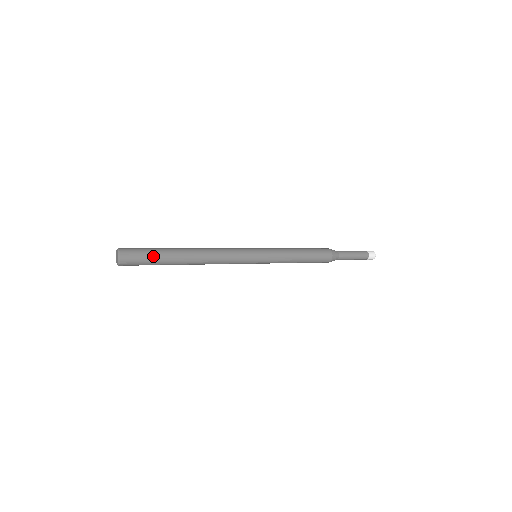
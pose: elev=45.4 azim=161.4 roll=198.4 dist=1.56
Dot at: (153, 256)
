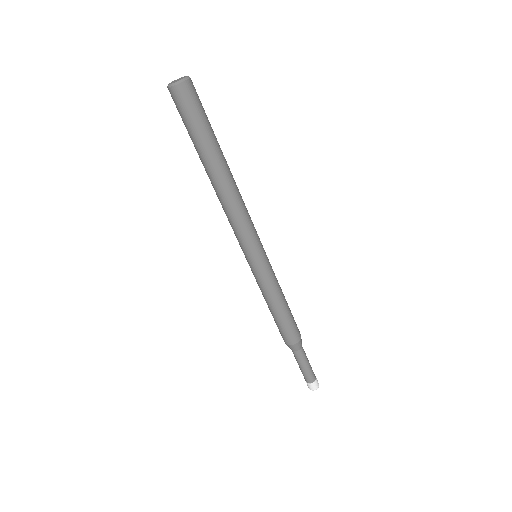
Dot at: (208, 123)
